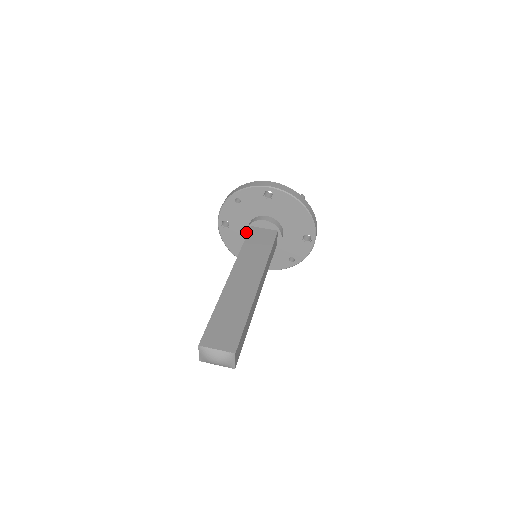
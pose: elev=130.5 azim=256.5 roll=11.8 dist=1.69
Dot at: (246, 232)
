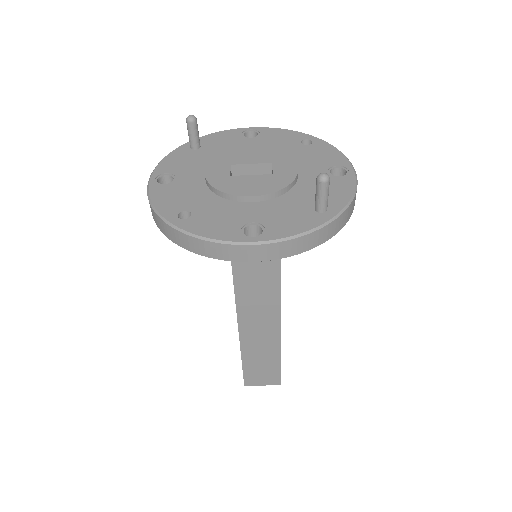
Dot at: occluded
